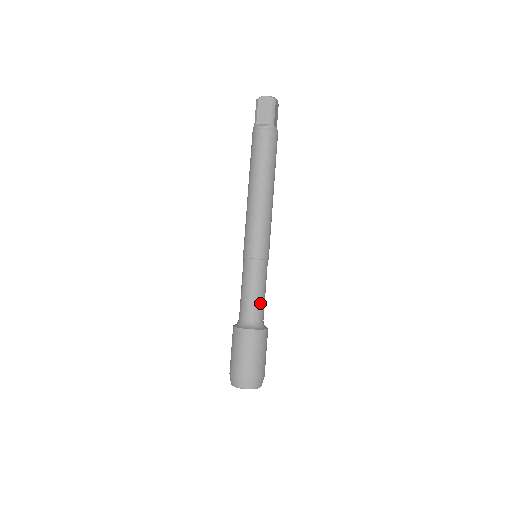
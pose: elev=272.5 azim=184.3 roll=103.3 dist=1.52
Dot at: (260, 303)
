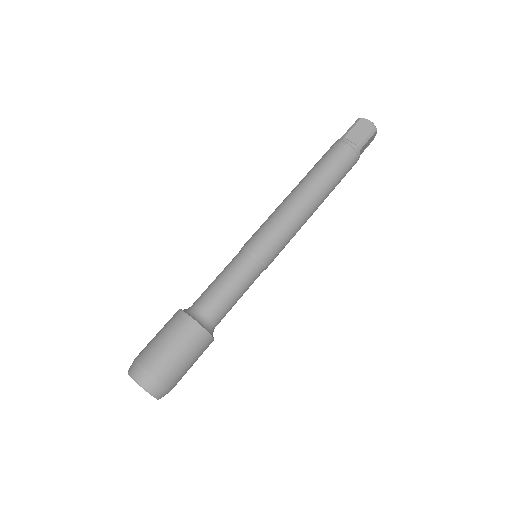
Dot at: (227, 304)
